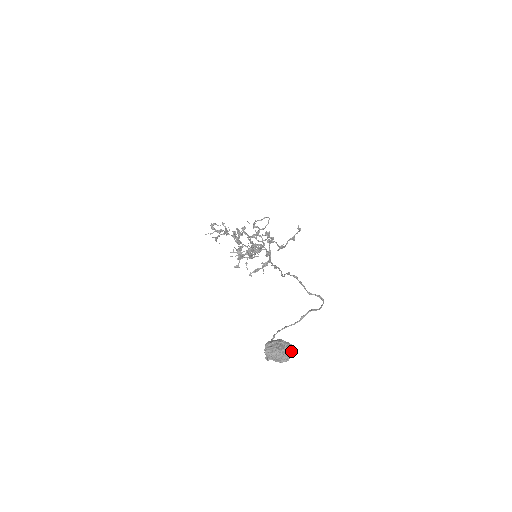
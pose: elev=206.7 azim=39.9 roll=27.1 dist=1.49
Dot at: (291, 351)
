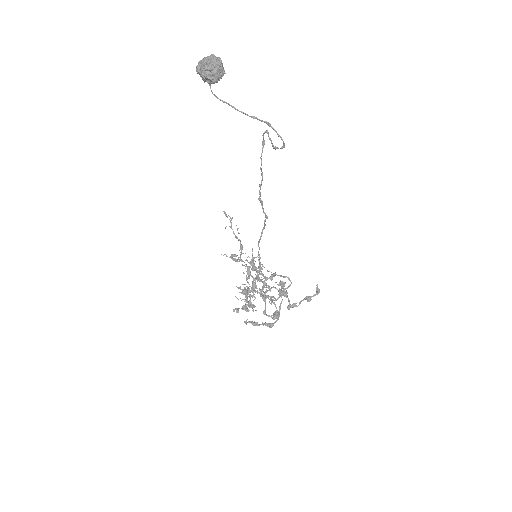
Dot at: (220, 60)
